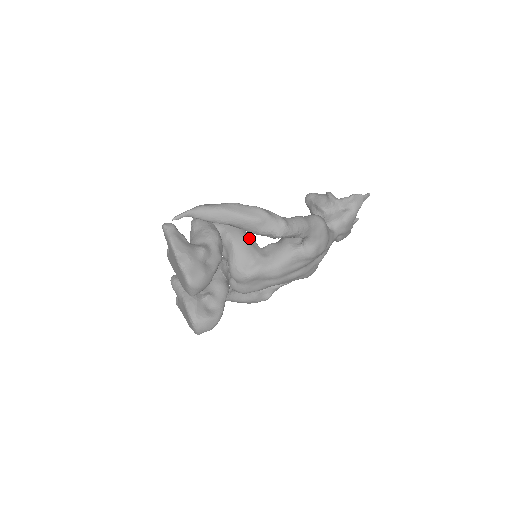
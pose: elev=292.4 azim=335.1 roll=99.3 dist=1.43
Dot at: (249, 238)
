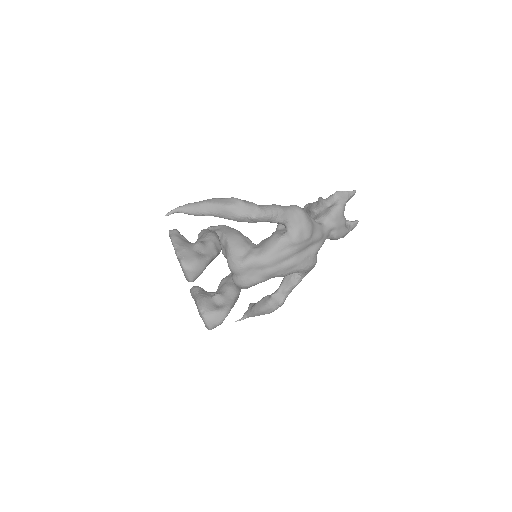
Dot at: (243, 236)
